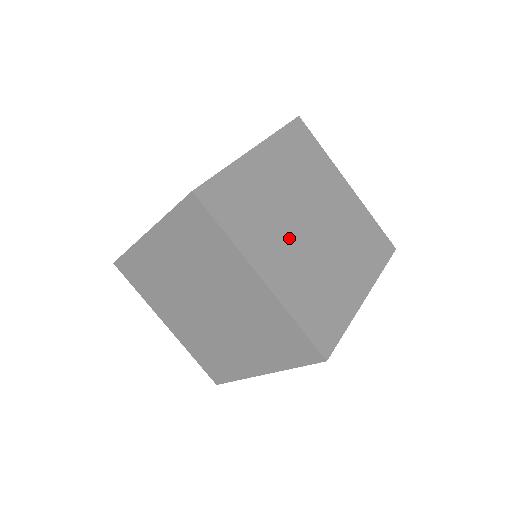
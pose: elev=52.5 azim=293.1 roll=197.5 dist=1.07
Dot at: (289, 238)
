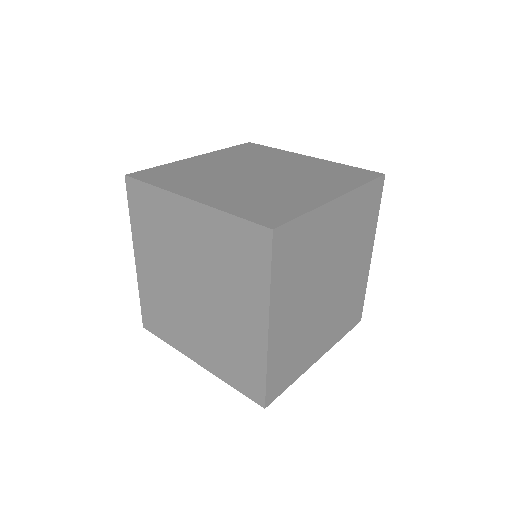
Dot at: (228, 181)
